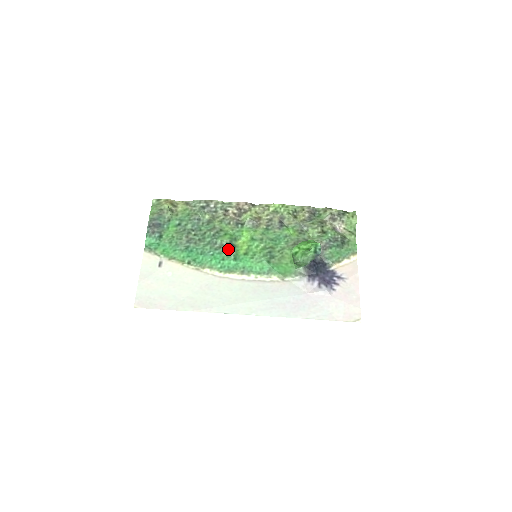
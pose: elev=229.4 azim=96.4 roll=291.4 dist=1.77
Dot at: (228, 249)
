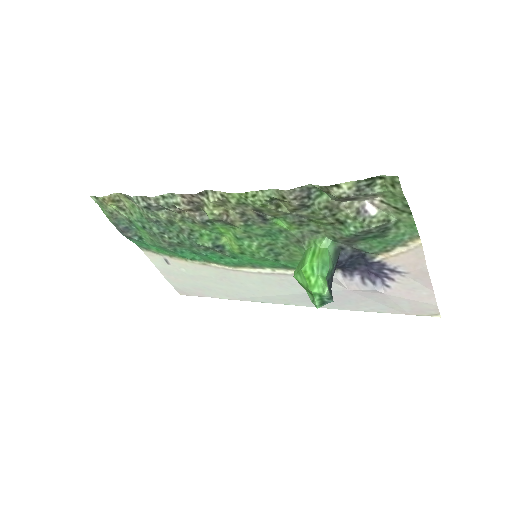
Dot at: (217, 251)
